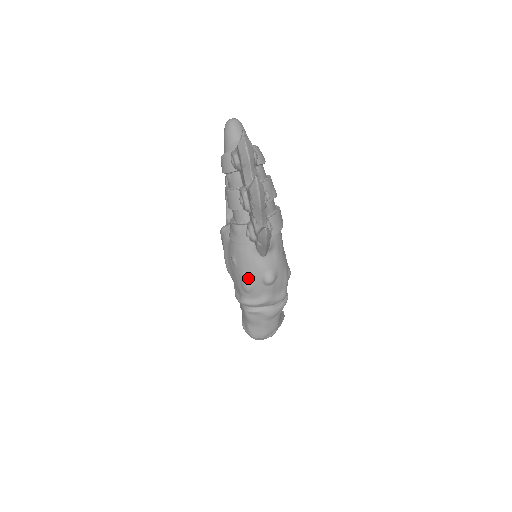
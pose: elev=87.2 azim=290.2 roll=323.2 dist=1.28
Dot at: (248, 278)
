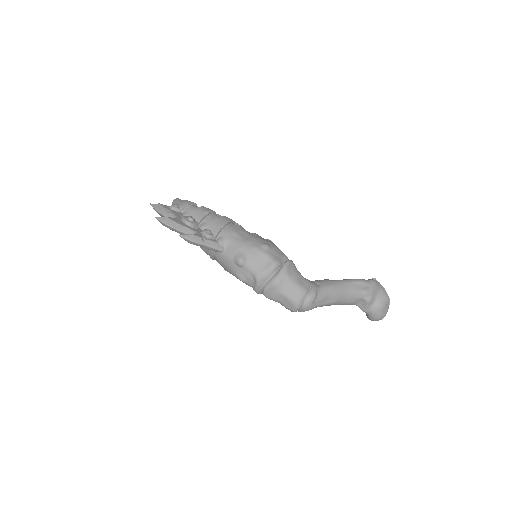
Dot at: (234, 273)
